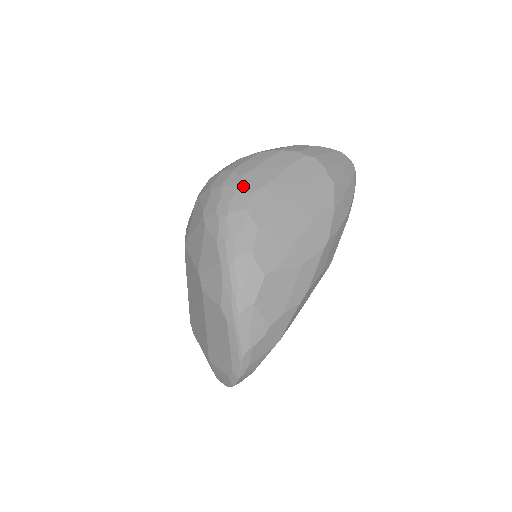
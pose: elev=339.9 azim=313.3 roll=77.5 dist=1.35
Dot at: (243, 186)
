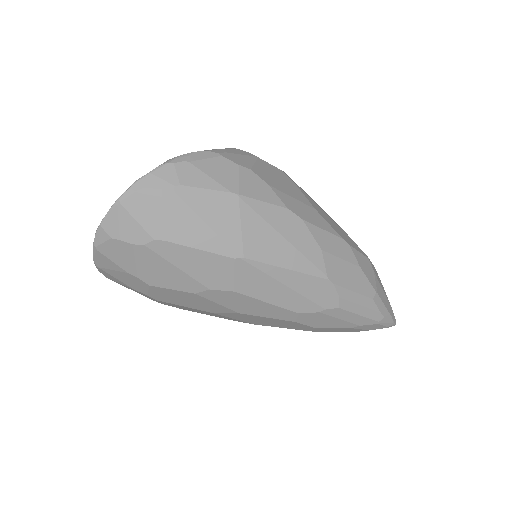
Dot at: occluded
